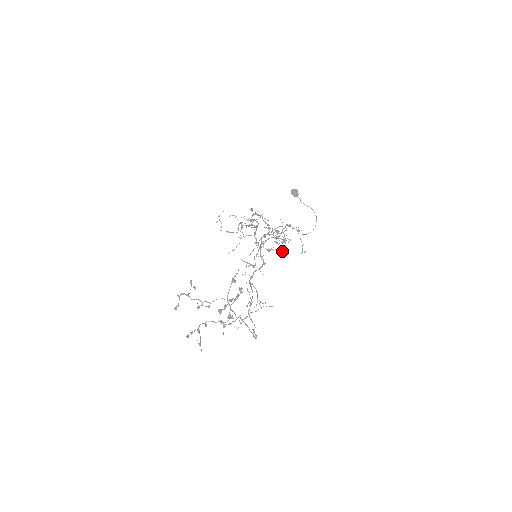
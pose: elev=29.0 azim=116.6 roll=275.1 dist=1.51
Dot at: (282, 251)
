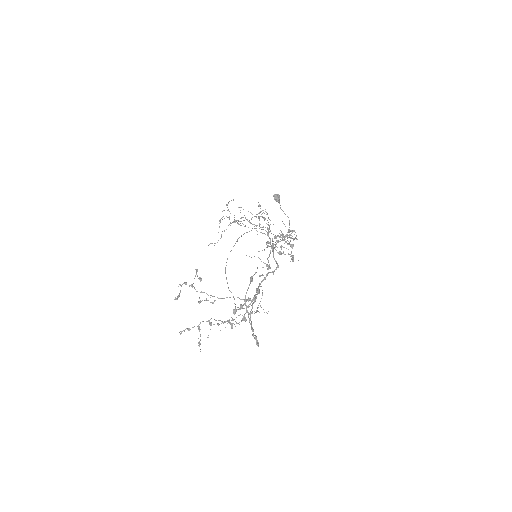
Dot at: (293, 257)
